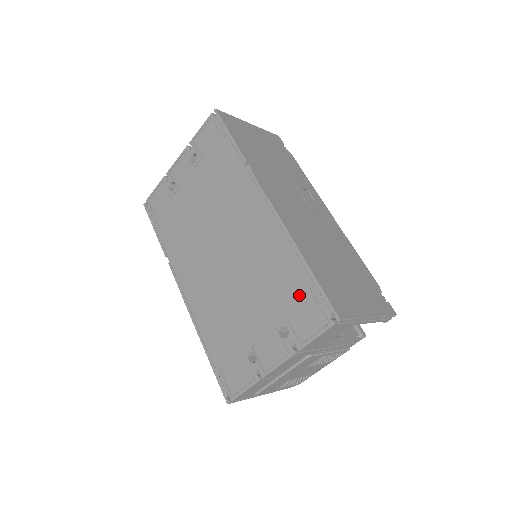
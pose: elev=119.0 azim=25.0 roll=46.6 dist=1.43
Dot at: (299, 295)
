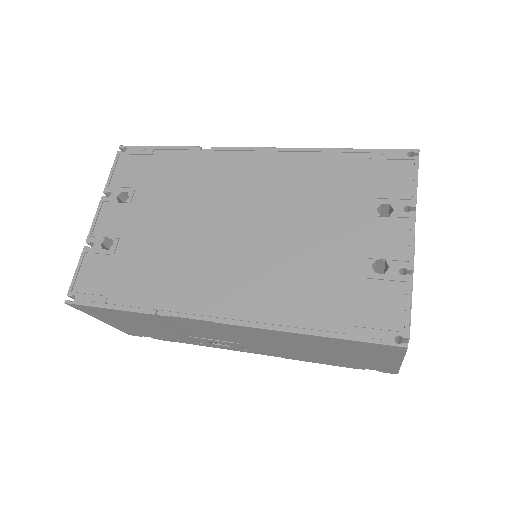
Dot at: (365, 172)
